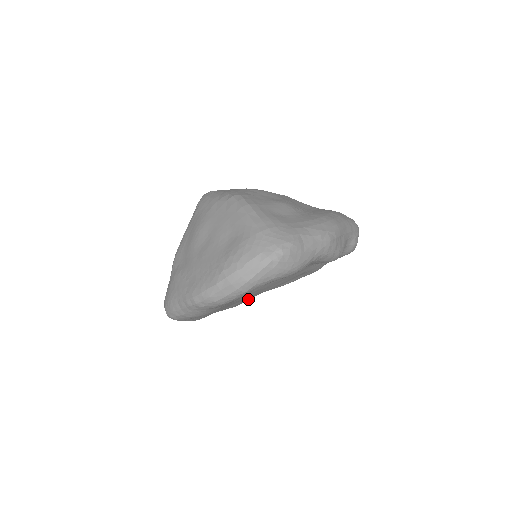
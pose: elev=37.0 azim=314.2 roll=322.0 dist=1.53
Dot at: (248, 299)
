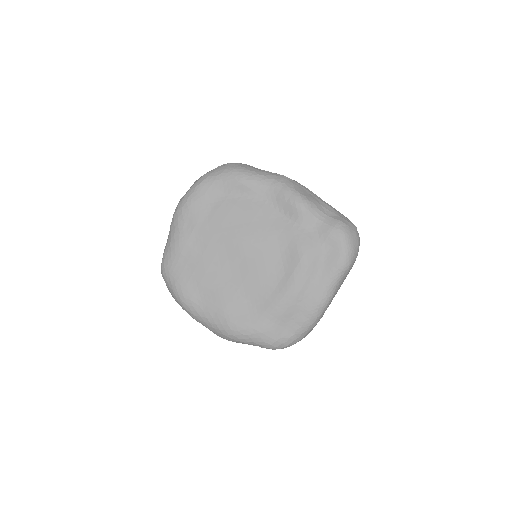
Dot at: (247, 319)
